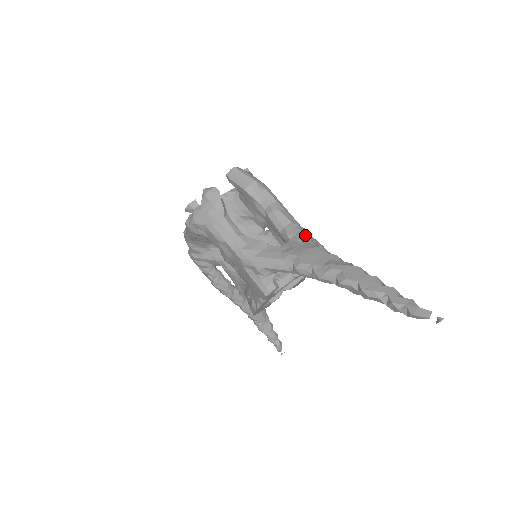
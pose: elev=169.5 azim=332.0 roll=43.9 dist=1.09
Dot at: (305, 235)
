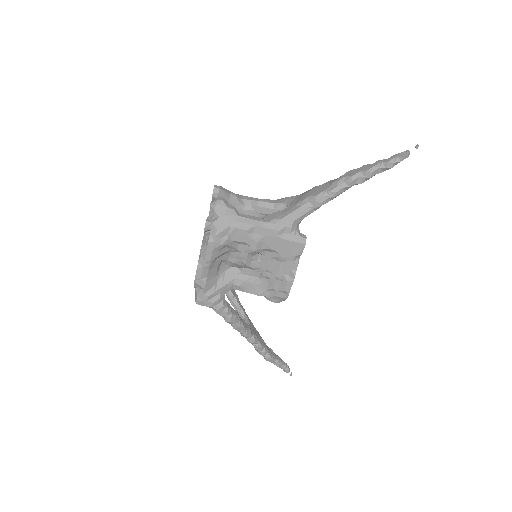
Dot at: (292, 197)
